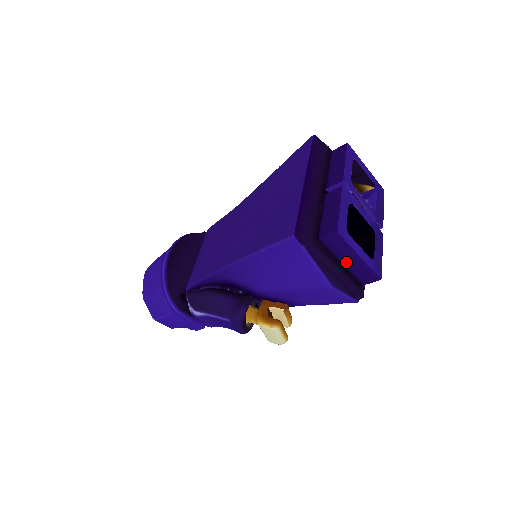
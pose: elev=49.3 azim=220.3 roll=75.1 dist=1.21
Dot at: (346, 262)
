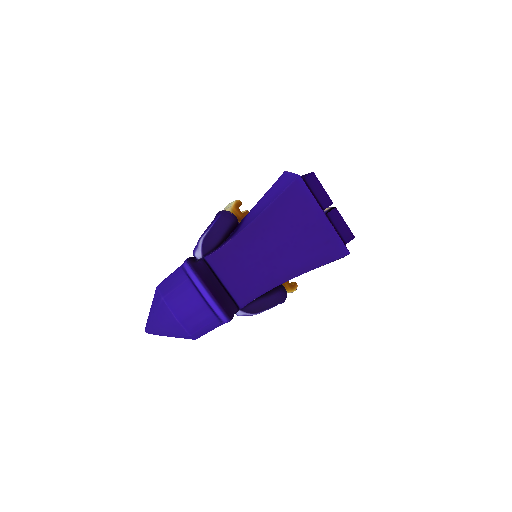
Dot at: occluded
